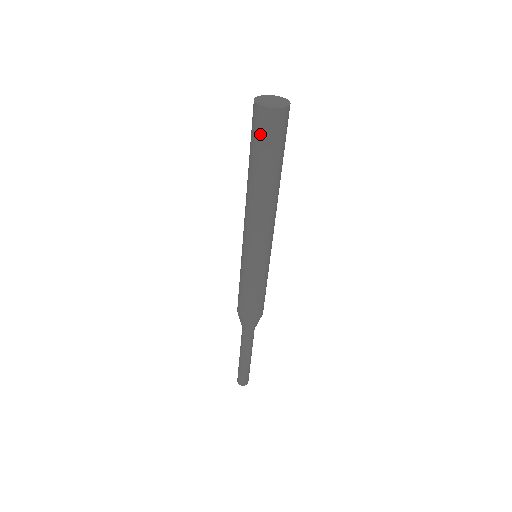
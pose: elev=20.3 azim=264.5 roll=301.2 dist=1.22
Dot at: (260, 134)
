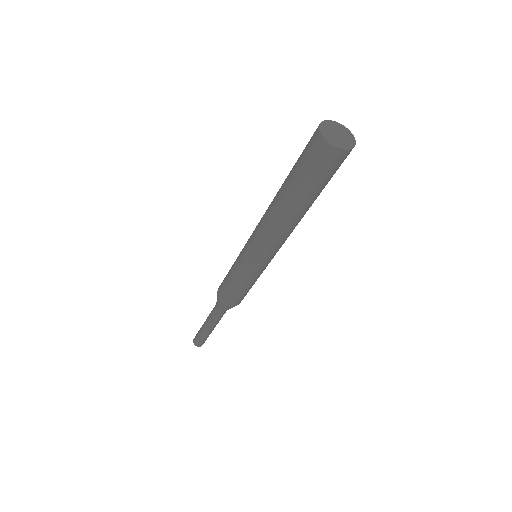
Dot at: (326, 172)
